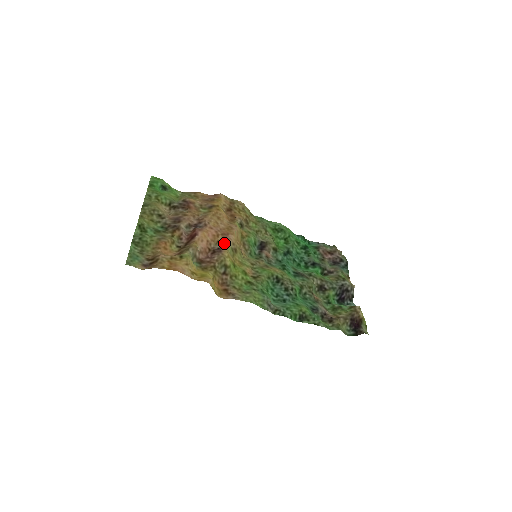
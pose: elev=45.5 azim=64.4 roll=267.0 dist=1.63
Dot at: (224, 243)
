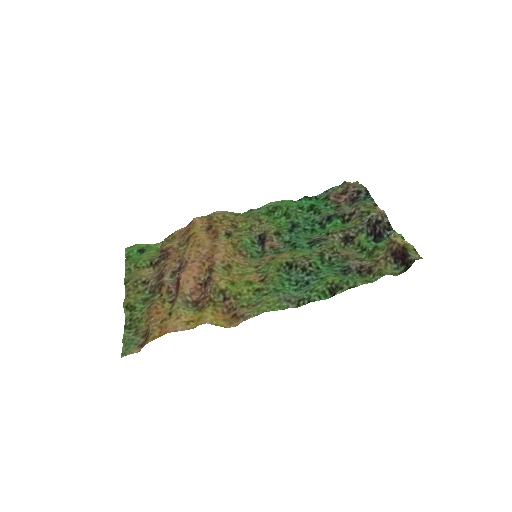
Dot at: (211, 268)
